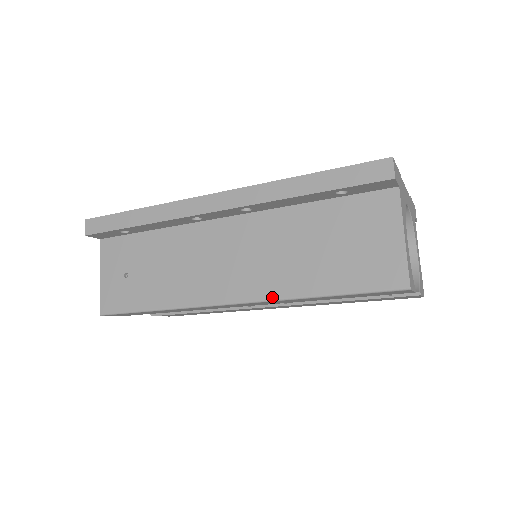
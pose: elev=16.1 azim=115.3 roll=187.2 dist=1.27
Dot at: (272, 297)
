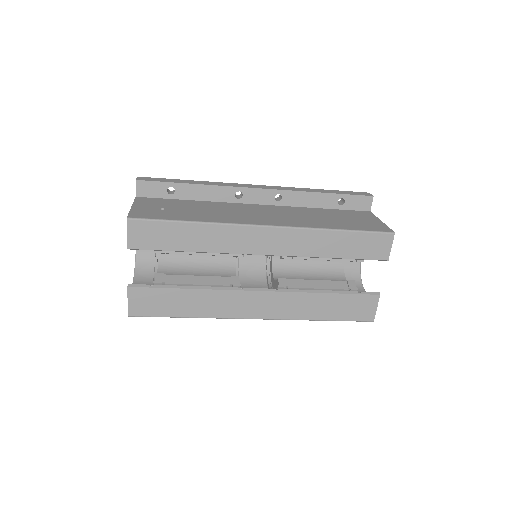
Dot at: (302, 226)
